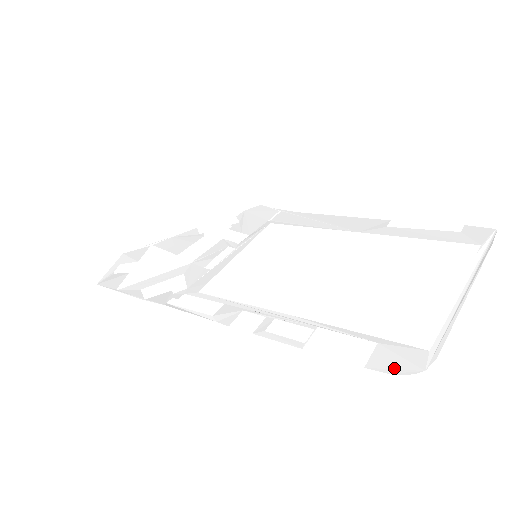
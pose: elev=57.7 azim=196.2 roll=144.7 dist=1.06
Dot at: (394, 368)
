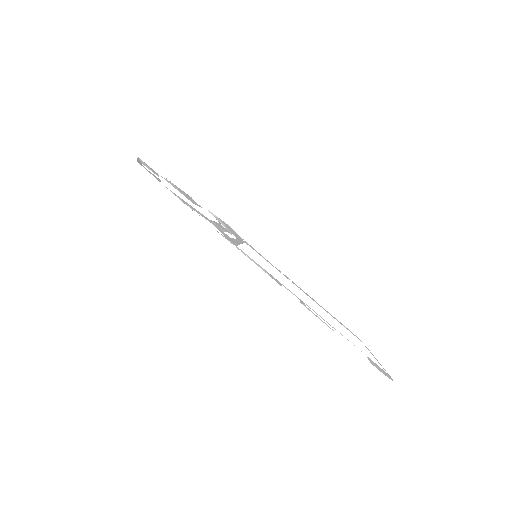
Dot at: (382, 372)
